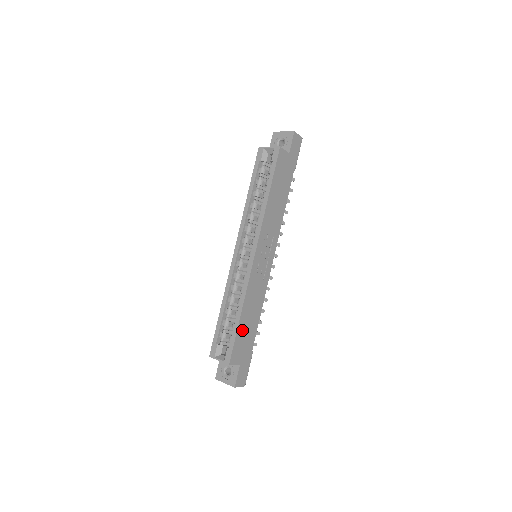
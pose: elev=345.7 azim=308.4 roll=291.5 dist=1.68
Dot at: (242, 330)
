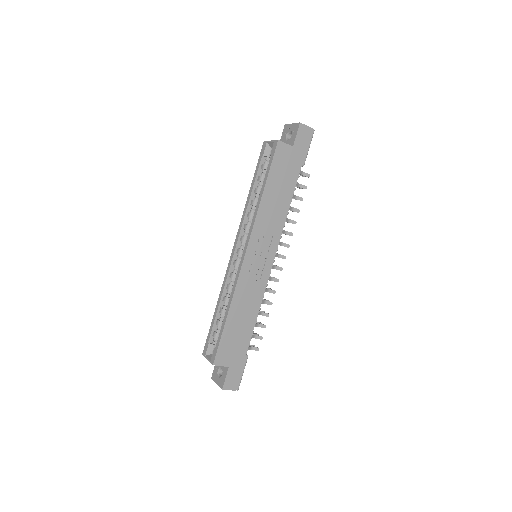
Dot at: (230, 331)
